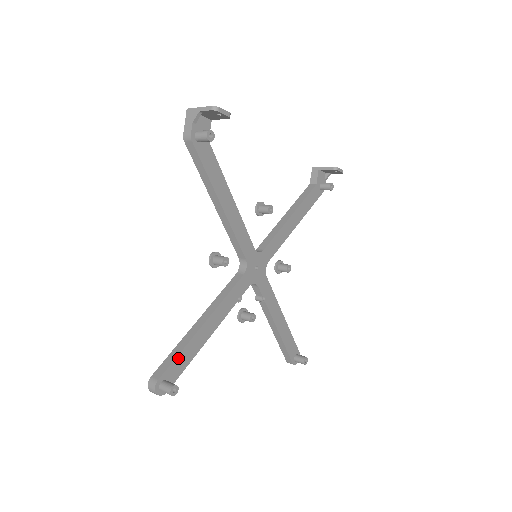
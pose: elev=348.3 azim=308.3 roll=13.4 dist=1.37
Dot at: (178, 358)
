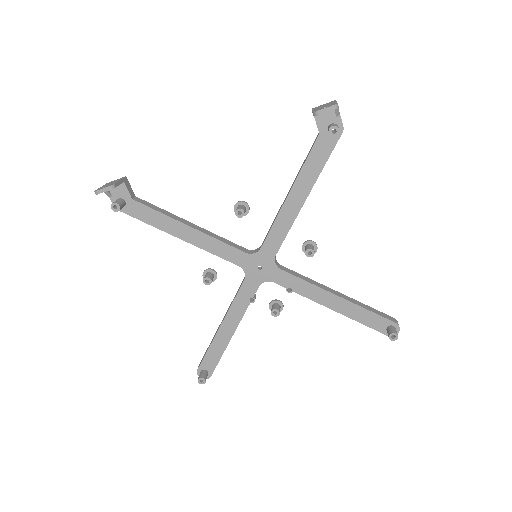
Dot at: (207, 355)
